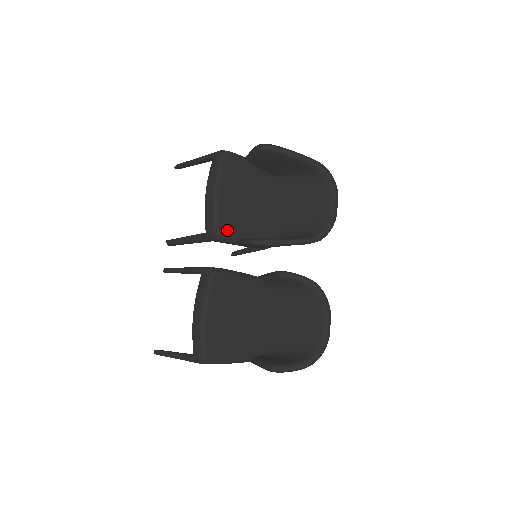
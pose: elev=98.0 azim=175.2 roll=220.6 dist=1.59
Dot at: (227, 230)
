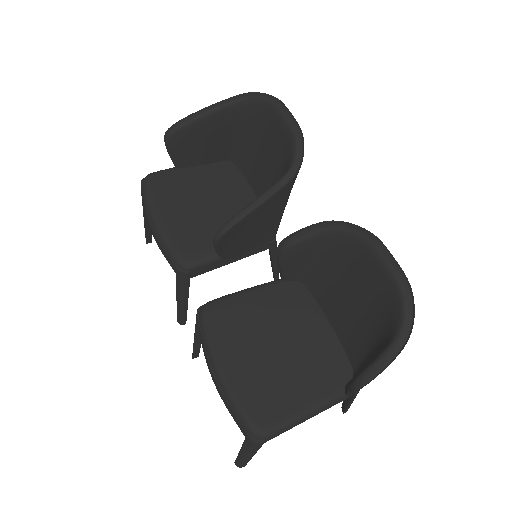
Dot at: (193, 251)
